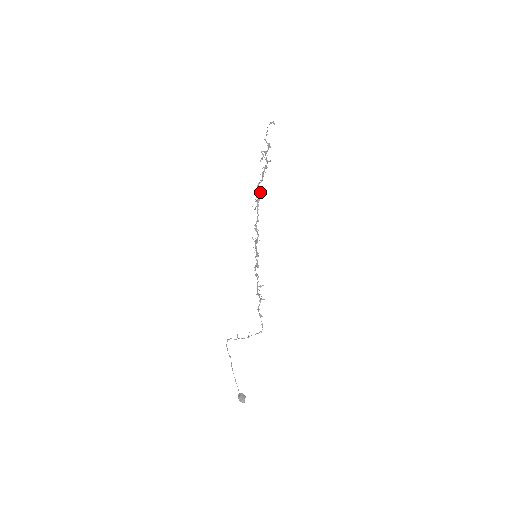
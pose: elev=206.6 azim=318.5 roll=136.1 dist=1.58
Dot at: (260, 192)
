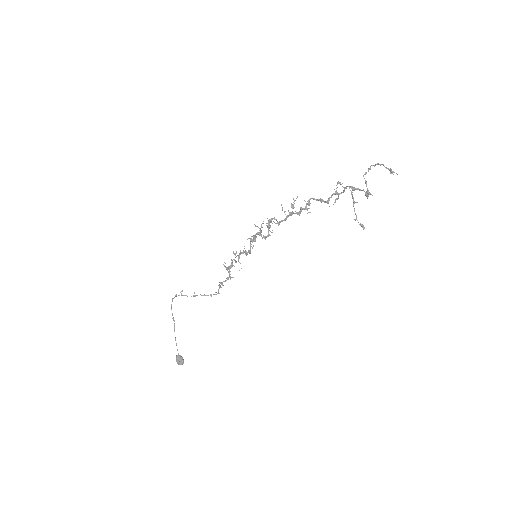
Dot at: occluded
